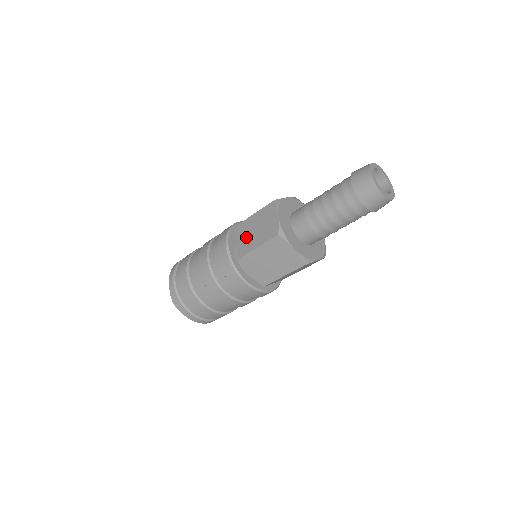
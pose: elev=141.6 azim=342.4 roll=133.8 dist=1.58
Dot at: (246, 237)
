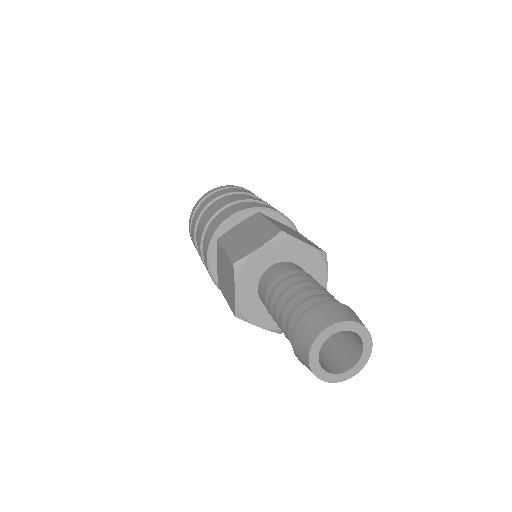
Dot at: (241, 231)
